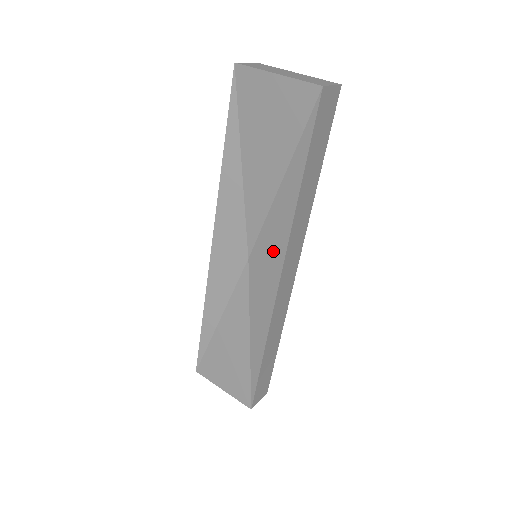
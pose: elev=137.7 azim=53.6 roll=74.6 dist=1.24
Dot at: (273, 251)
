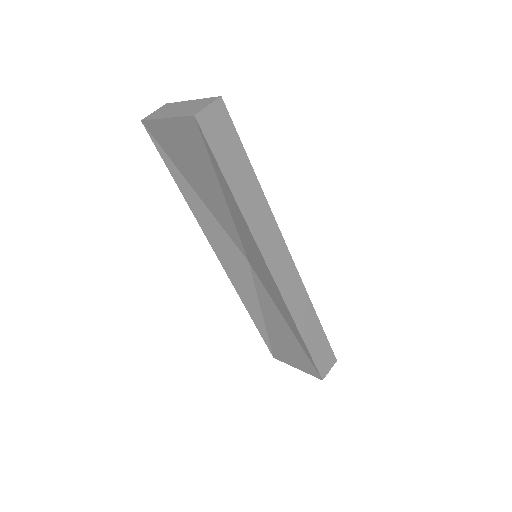
Dot at: (255, 253)
